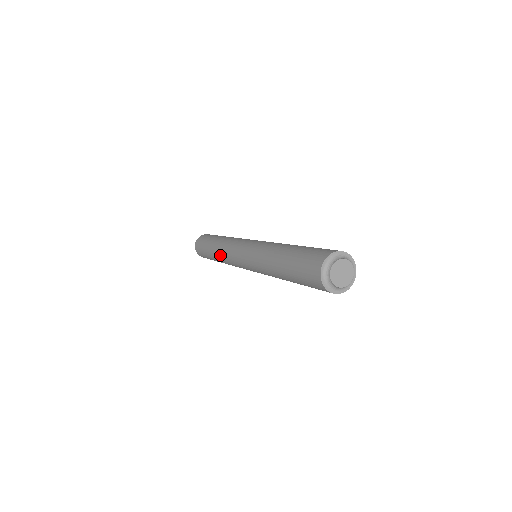
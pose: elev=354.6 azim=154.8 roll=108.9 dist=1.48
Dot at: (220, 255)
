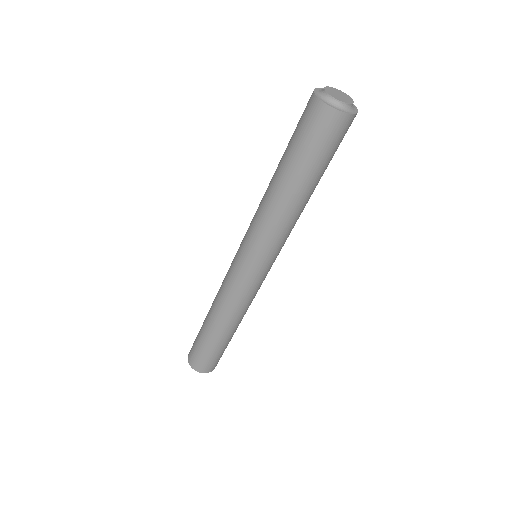
Dot at: (217, 306)
